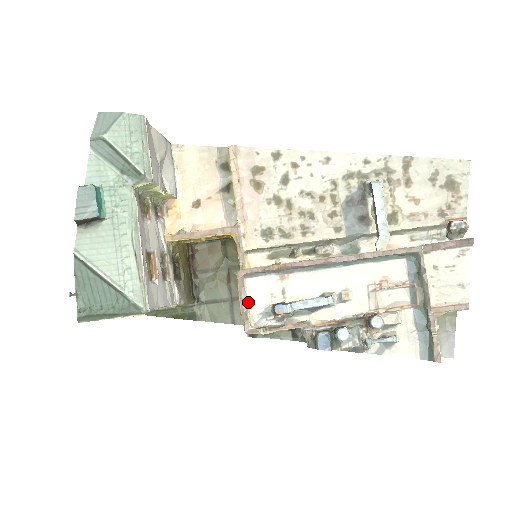
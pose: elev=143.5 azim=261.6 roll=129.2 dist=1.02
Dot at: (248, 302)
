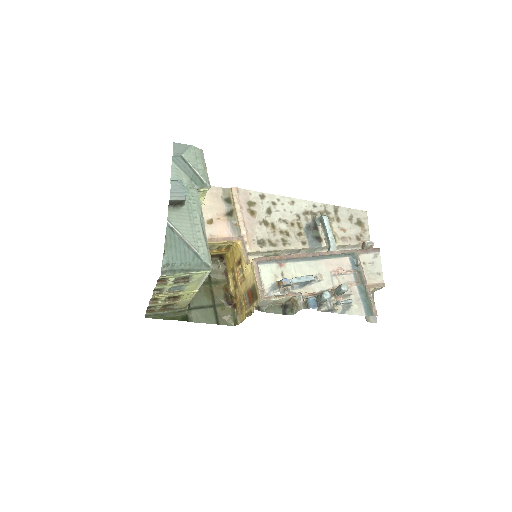
Dot at: (261, 280)
